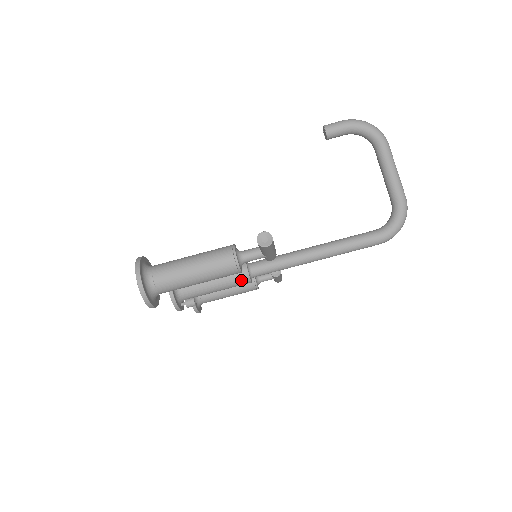
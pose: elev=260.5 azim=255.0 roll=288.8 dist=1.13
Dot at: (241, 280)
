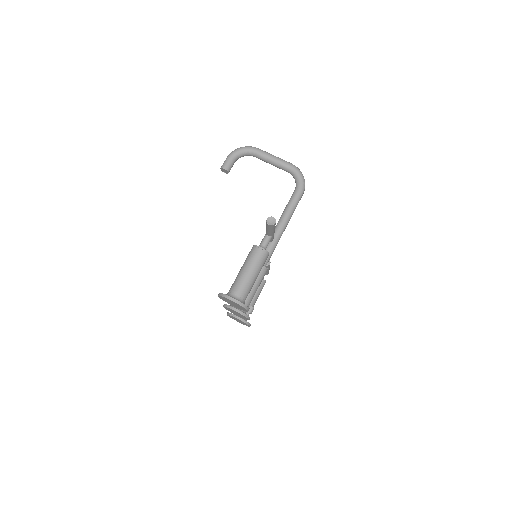
Dot at: (263, 272)
